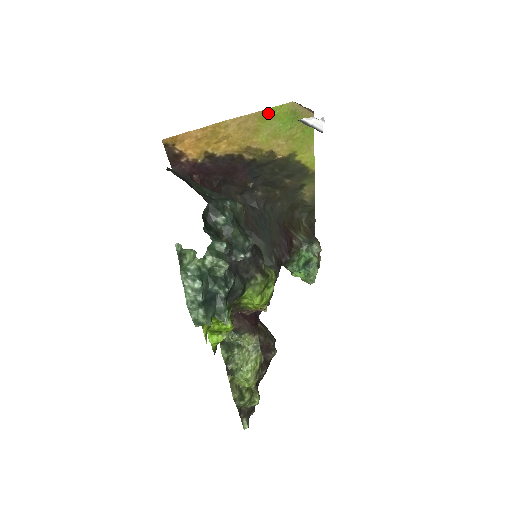
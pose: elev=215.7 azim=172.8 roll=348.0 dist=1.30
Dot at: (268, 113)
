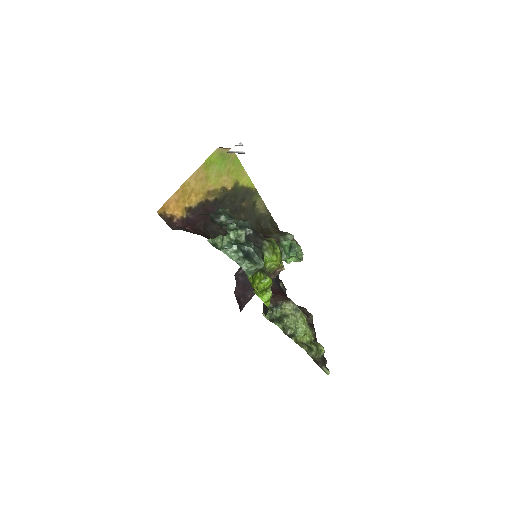
Dot at: (208, 163)
